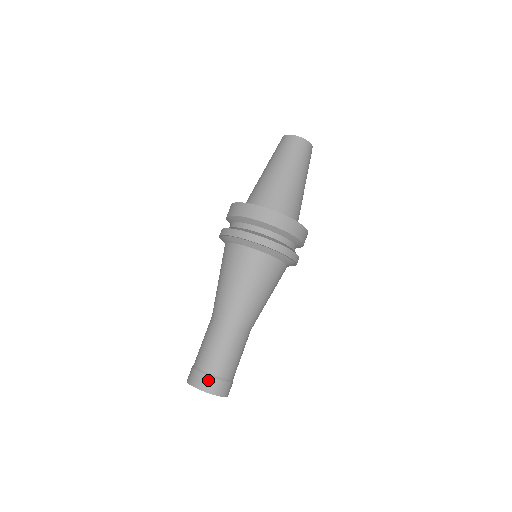
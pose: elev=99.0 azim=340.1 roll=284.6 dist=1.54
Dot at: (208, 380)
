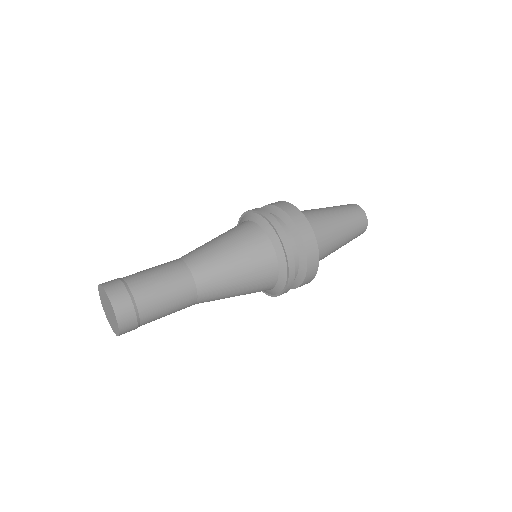
Dot at: (115, 280)
